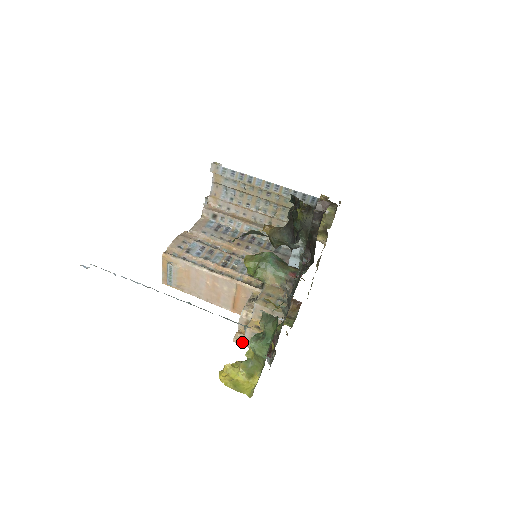
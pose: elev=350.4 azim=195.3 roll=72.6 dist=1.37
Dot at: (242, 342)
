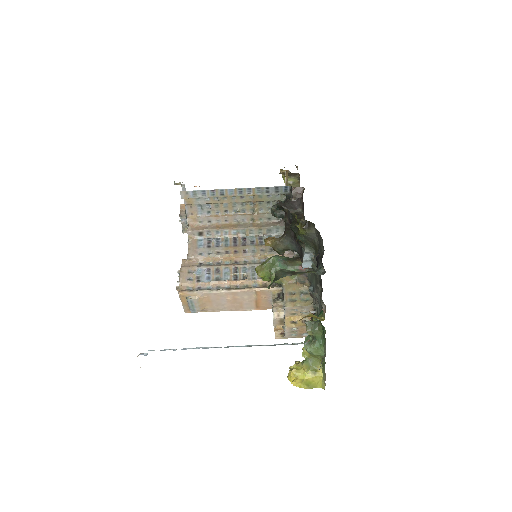
Dot at: (283, 337)
